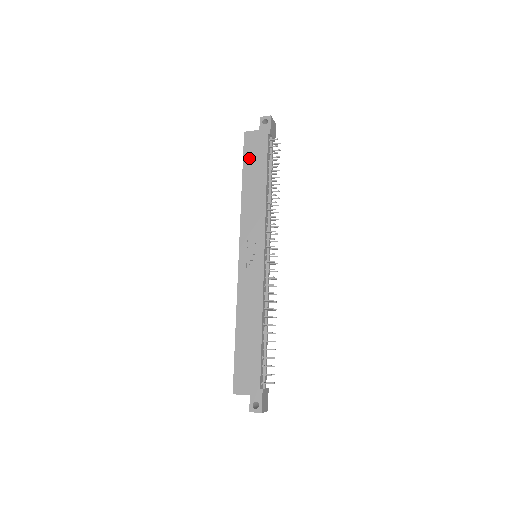
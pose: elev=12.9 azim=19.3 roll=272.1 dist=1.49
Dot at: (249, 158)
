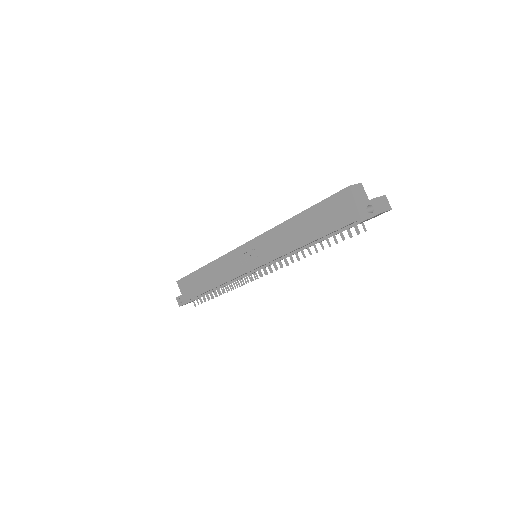
Dot at: (323, 210)
